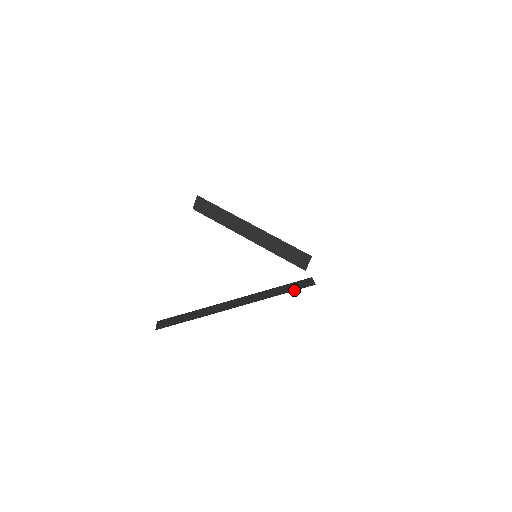
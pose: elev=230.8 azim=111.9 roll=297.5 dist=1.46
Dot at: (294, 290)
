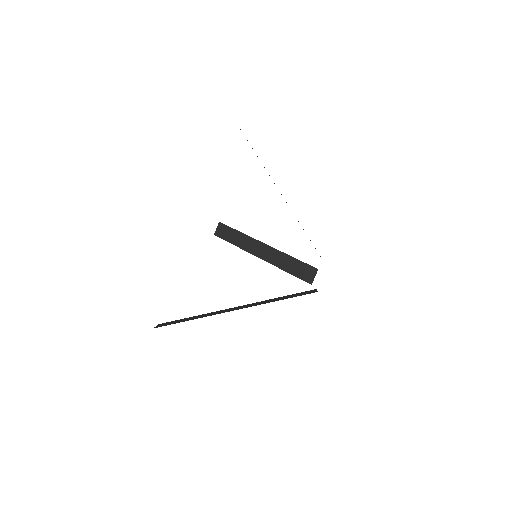
Dot at: (295, 296)
